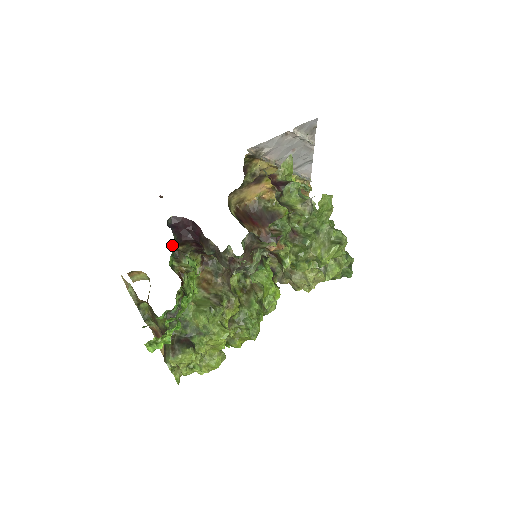
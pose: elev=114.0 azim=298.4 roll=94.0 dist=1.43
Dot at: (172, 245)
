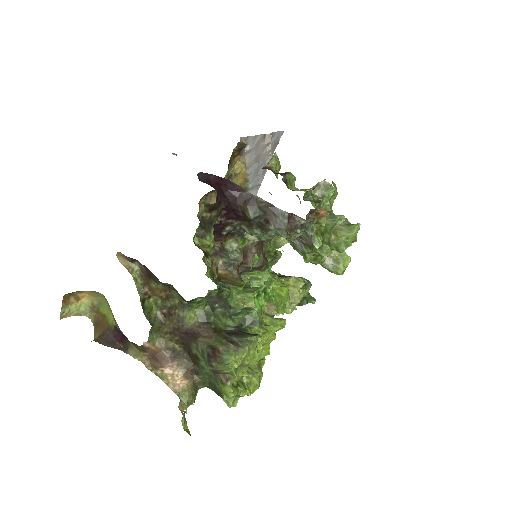
Dot at: occluded
